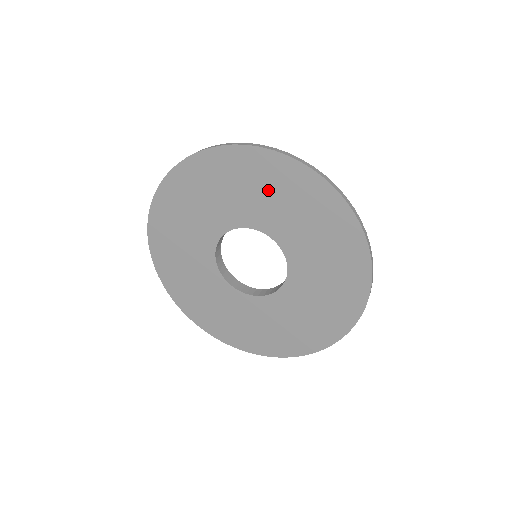
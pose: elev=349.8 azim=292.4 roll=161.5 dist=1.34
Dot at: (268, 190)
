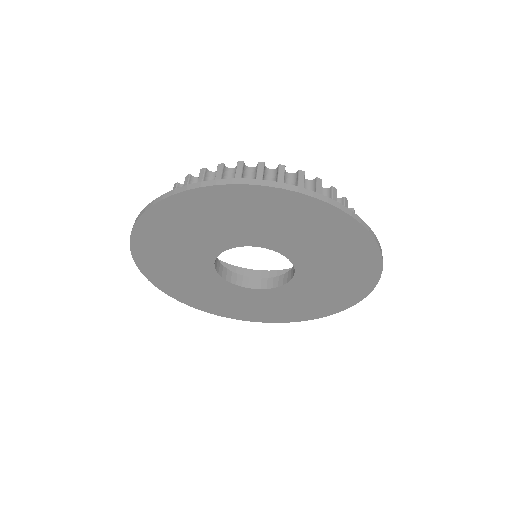
Dot at: (264, 217)
